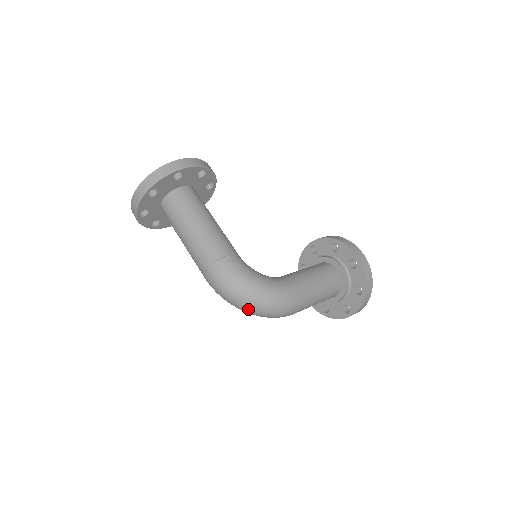
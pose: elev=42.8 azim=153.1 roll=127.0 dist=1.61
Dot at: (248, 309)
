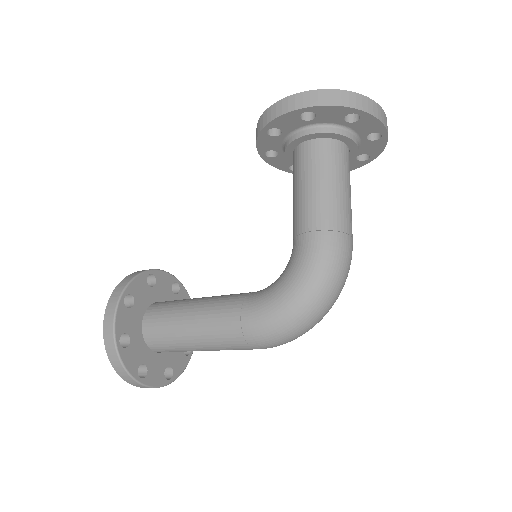
Dot at: (323, 316)
